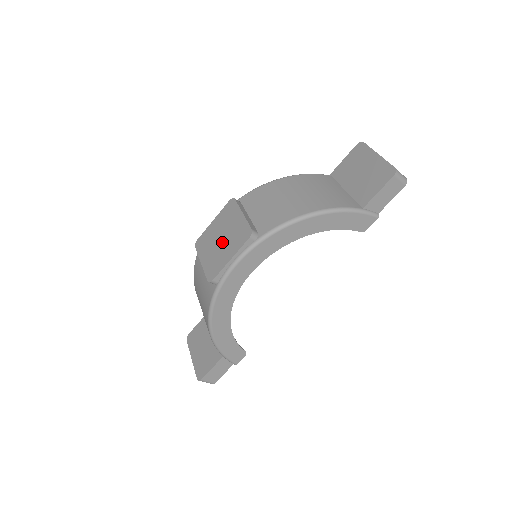
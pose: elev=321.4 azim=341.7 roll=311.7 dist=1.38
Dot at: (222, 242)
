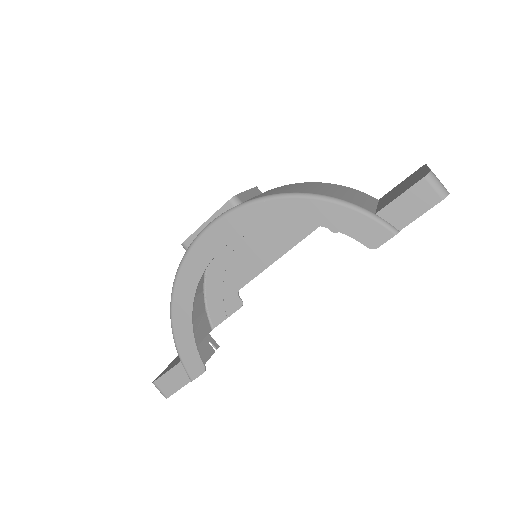
Dot at: occluded
